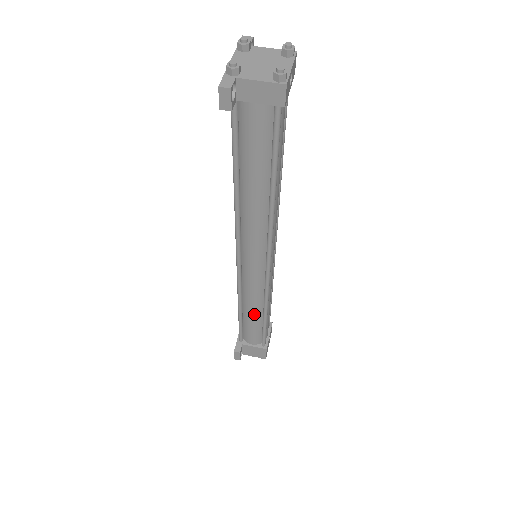
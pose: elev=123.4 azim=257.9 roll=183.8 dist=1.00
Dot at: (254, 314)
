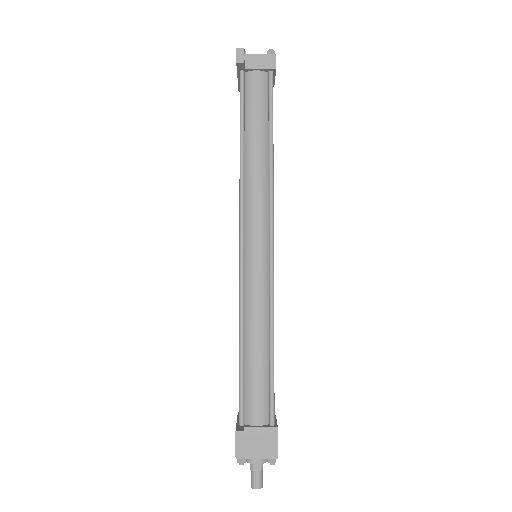
Dot at: (259, 344)
